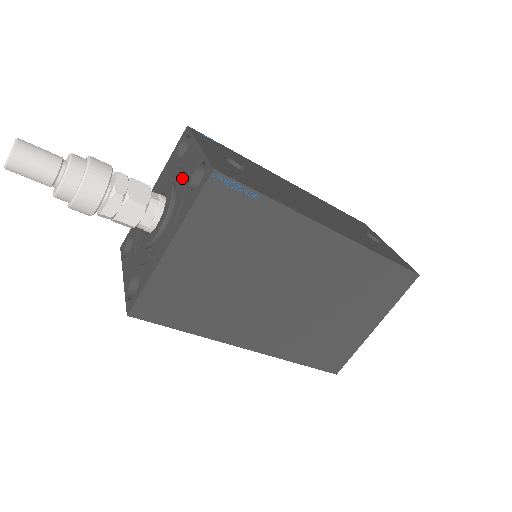
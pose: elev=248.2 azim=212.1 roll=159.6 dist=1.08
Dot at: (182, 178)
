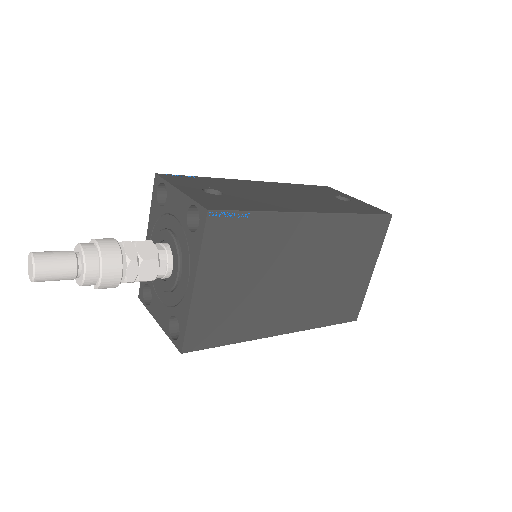
Dot at: (176, 223)
